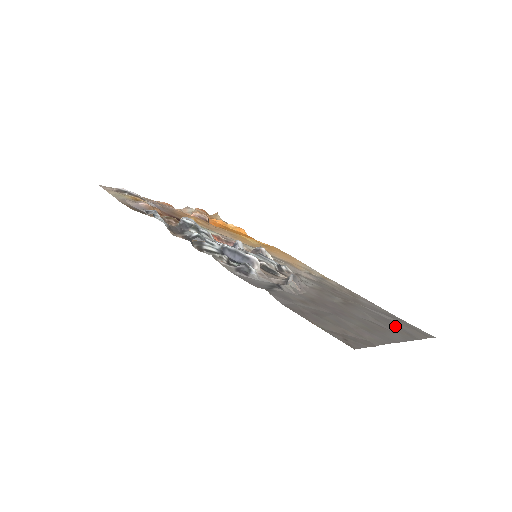
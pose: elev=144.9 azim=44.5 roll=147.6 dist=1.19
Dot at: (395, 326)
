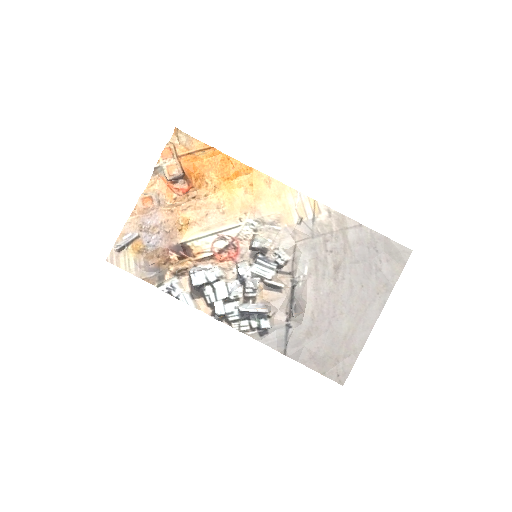
Dot at: (376, 278)
